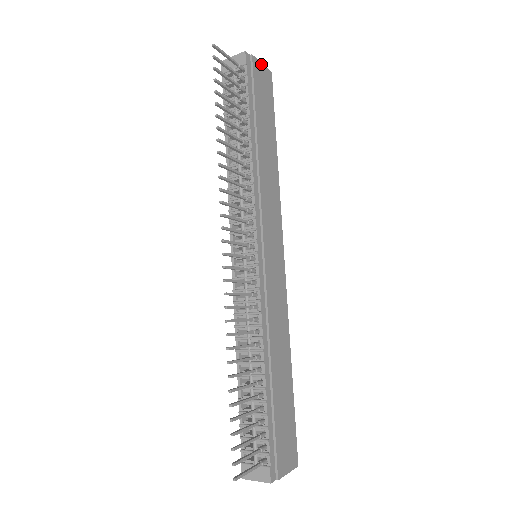
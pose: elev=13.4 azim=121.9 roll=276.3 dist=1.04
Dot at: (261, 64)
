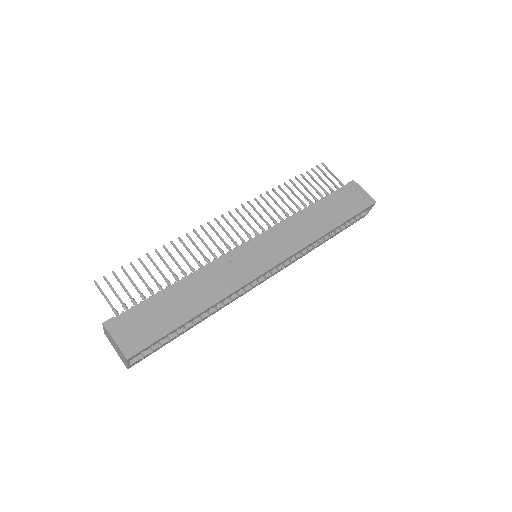
Dot at: (365, 192)
